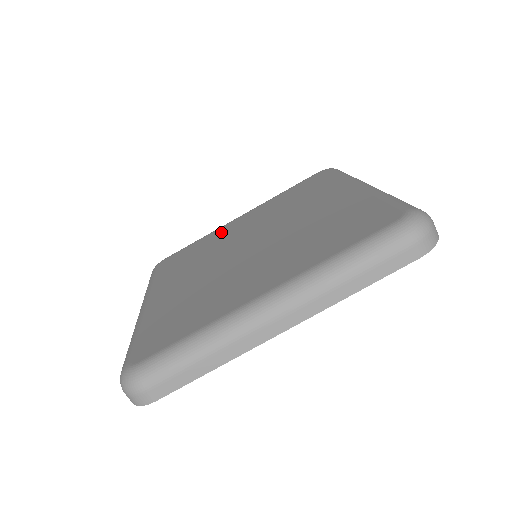
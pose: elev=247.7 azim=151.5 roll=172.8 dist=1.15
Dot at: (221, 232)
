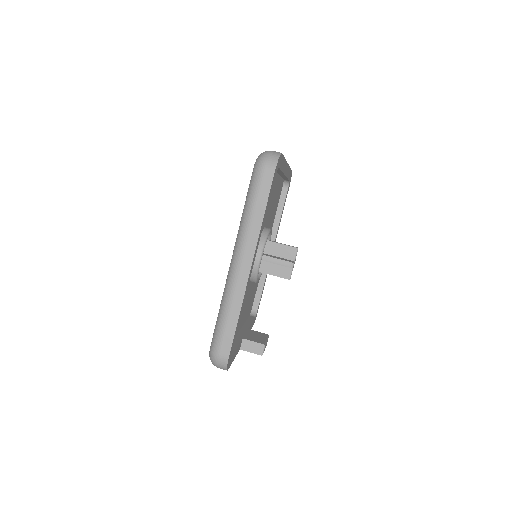
Dot at: occluded
